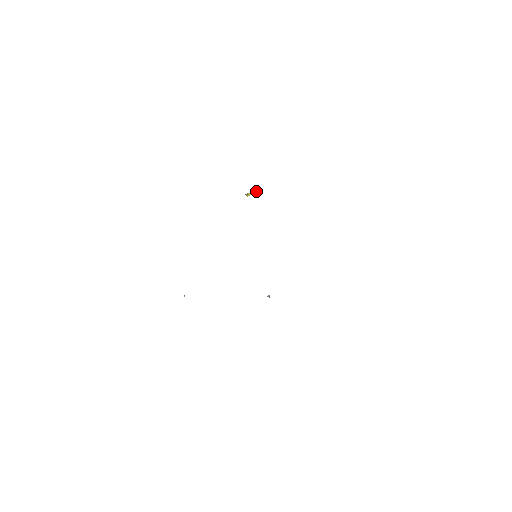
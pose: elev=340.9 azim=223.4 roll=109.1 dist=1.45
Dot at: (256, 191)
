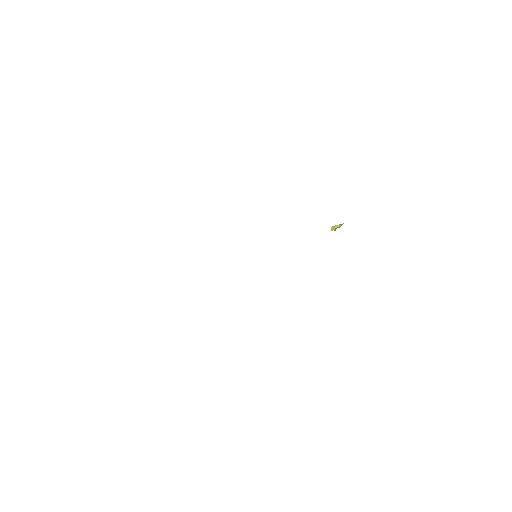
Dot at: (340, 225)
